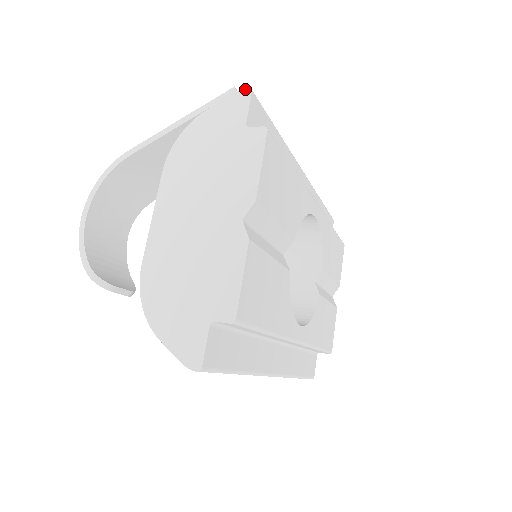
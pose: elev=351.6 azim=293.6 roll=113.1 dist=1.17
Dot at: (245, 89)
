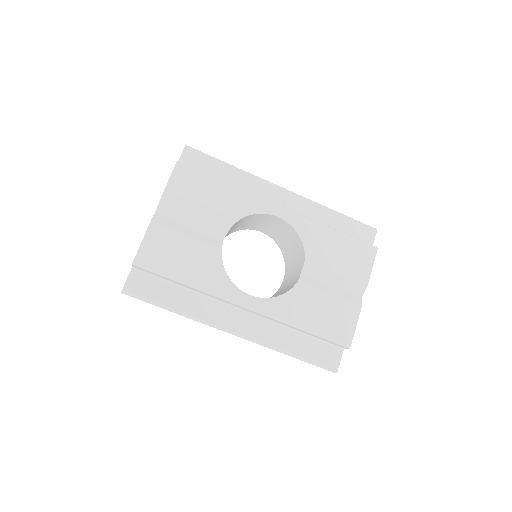
Dot at: (185, 146)
